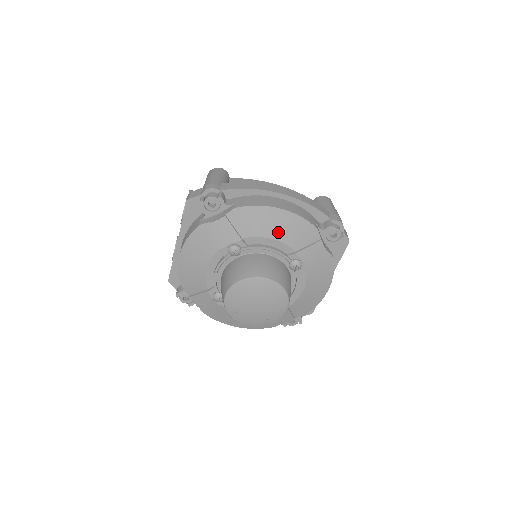
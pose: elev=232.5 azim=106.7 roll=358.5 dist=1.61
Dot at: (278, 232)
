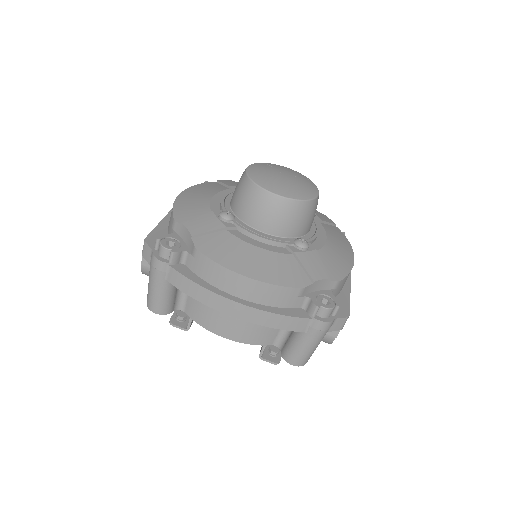
Dot at: occluded
